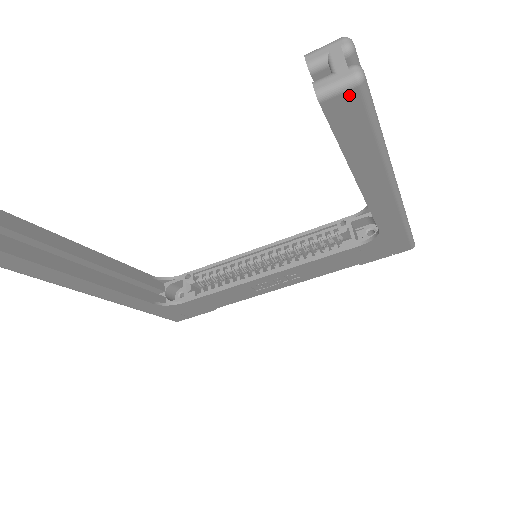
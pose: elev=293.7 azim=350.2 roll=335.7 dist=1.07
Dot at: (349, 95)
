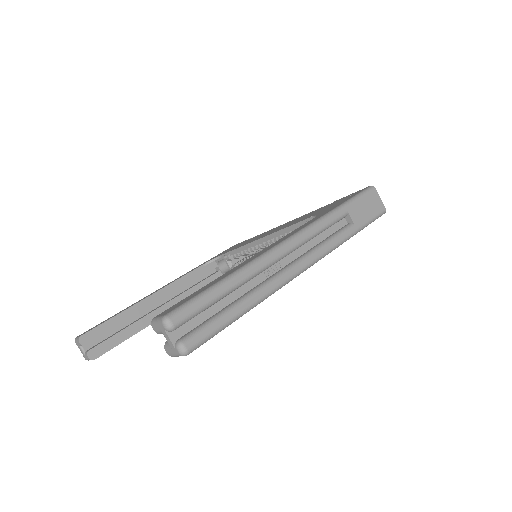
Dot at: occluded
